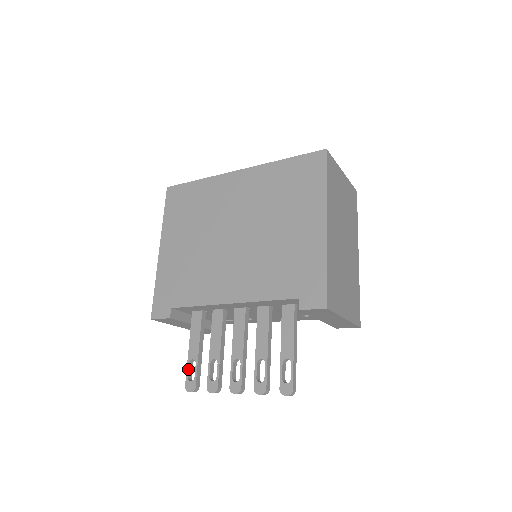
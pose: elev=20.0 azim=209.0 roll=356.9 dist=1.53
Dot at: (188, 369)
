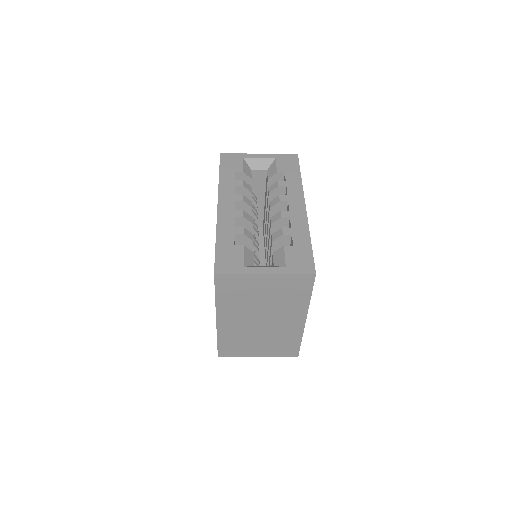
Dot at: occluded
